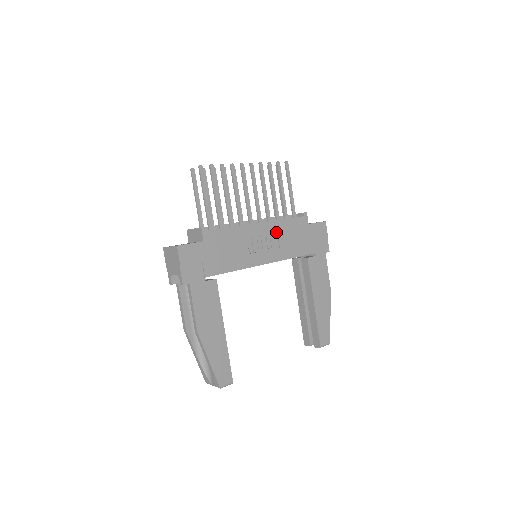
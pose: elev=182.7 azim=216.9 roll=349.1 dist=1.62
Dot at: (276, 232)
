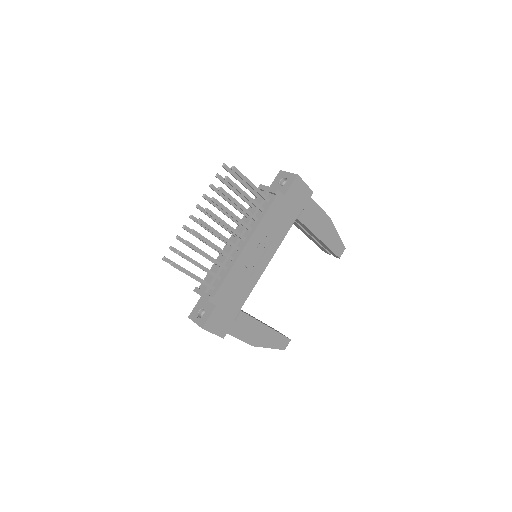
Dot at: (262, 235)
